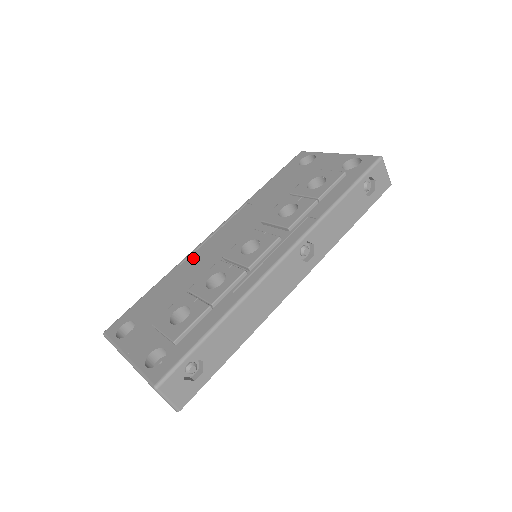
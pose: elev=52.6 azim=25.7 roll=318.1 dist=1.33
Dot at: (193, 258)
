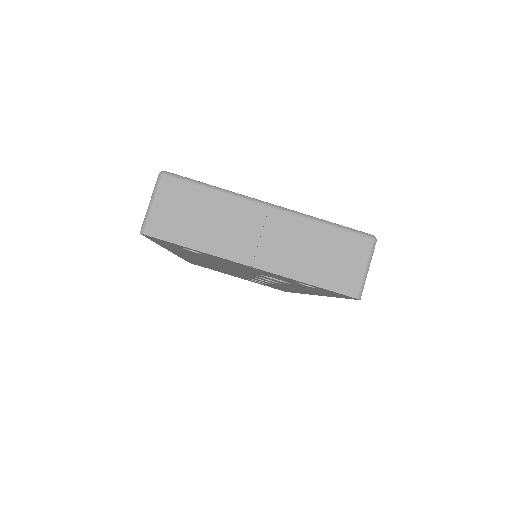
Dot at: occluded
